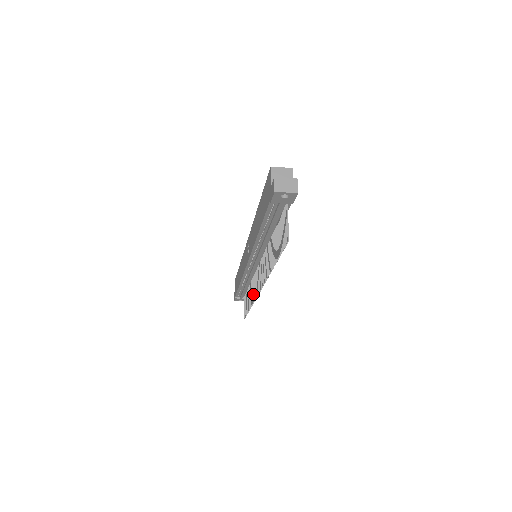
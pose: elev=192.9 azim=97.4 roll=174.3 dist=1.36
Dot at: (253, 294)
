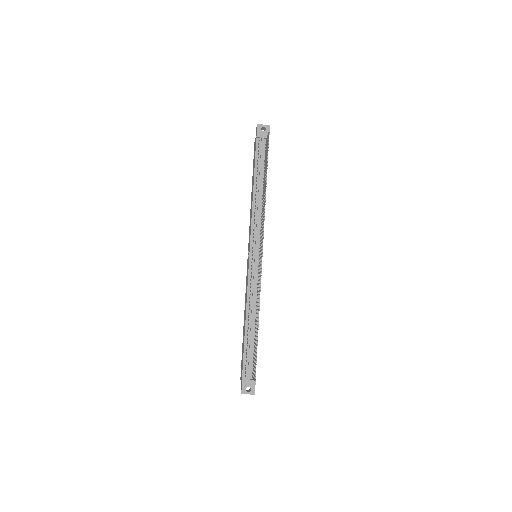
Dot at: (258, 294)
